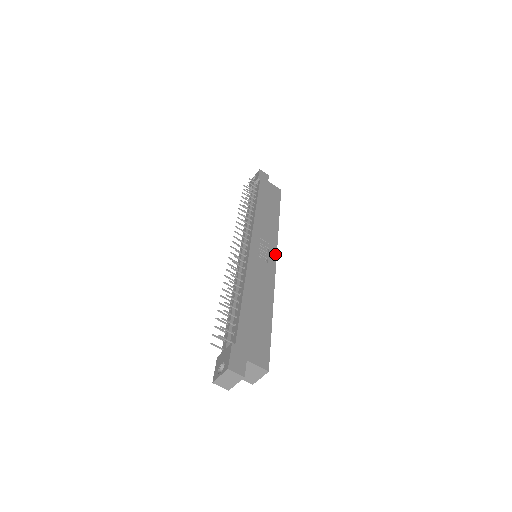
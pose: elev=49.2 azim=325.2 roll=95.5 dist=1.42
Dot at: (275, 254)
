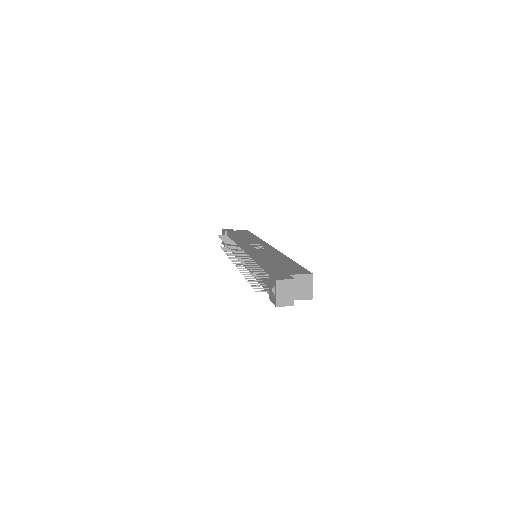
Dot at: (269, 245)
